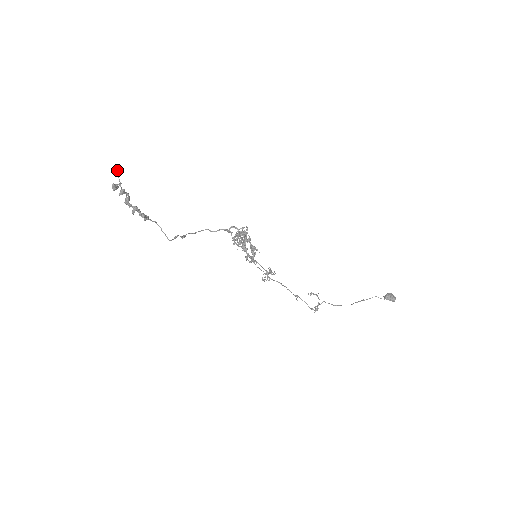
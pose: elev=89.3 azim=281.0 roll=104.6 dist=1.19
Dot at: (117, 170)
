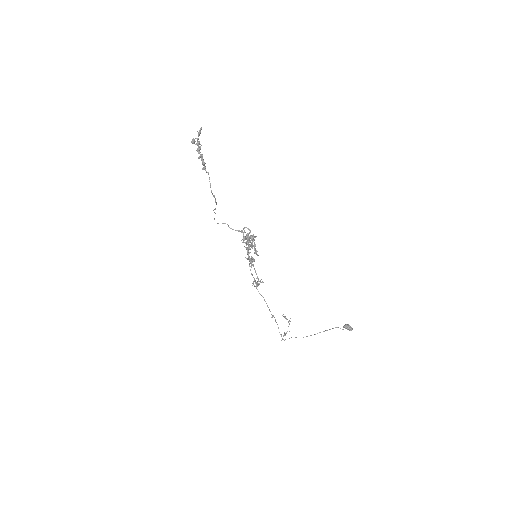
Dot at: (200, 131)
